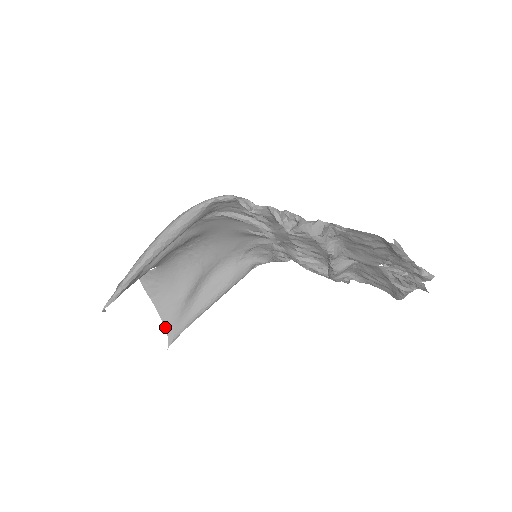
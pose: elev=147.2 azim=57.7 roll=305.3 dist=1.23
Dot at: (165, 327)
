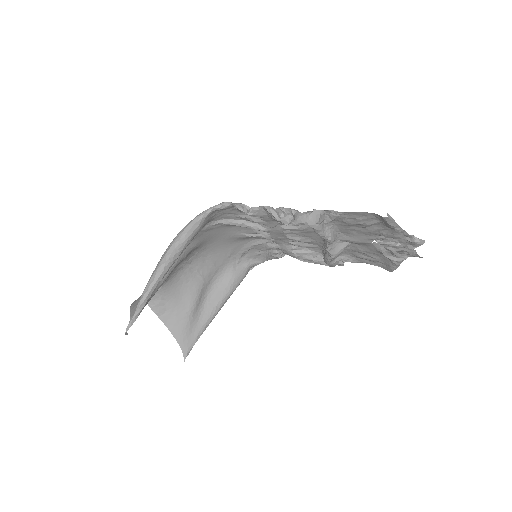
Dot at: (178, 342)
